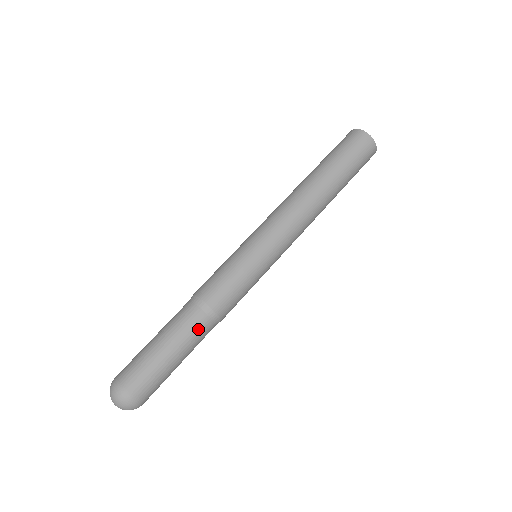
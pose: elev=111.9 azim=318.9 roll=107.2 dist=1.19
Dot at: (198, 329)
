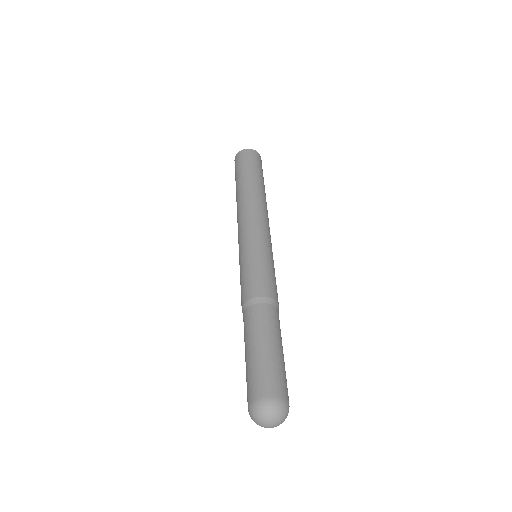
Dot at: (258, 317)
